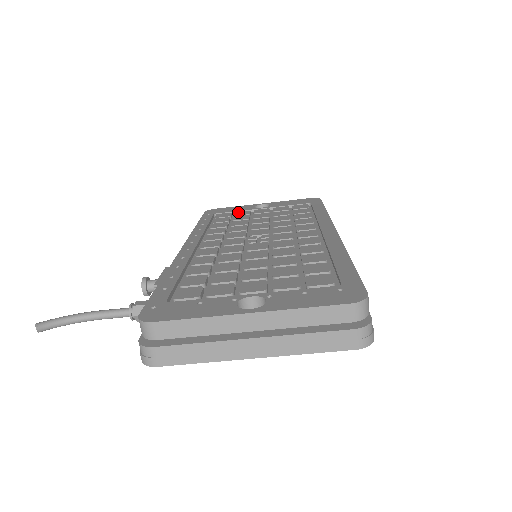
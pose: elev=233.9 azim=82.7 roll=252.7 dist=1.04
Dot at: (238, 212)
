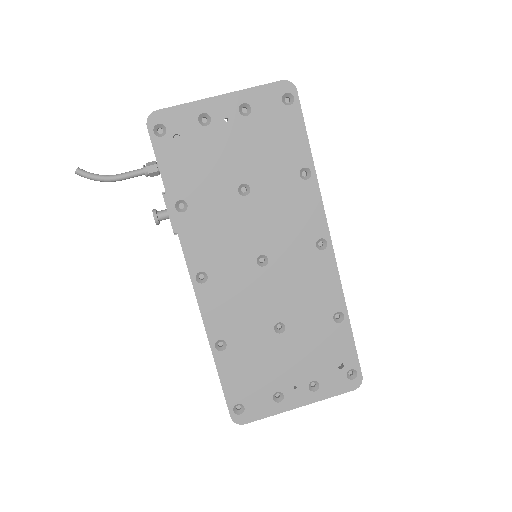
Dot at: occluded
